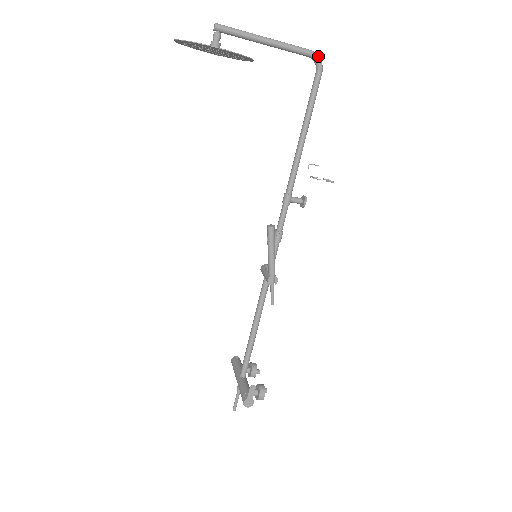
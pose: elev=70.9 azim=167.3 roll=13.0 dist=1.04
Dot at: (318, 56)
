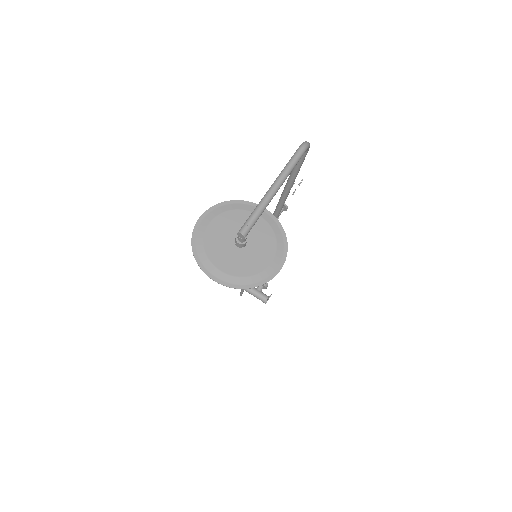
Dot at: (308, 145)
